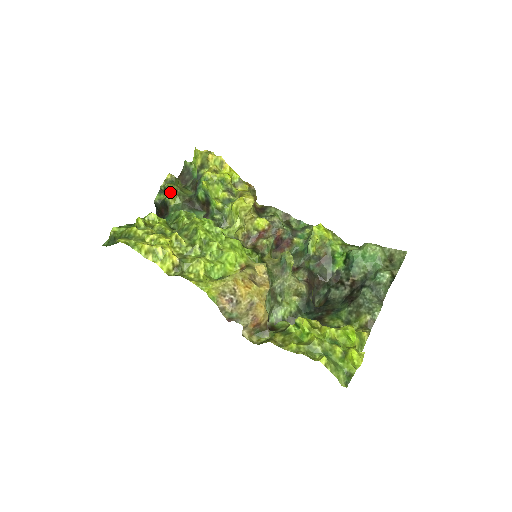
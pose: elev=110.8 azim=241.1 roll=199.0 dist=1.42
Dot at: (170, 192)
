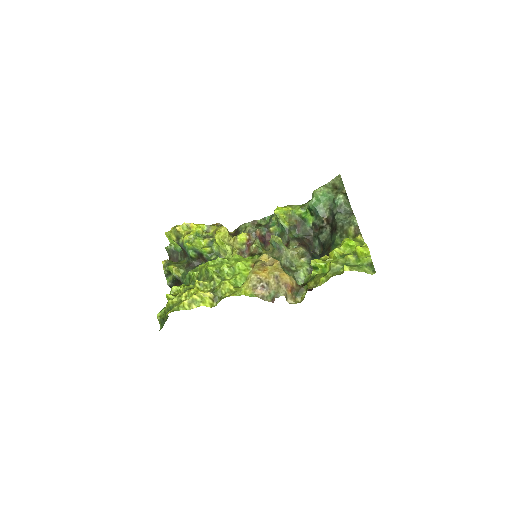
Dot at: (172, 269)
